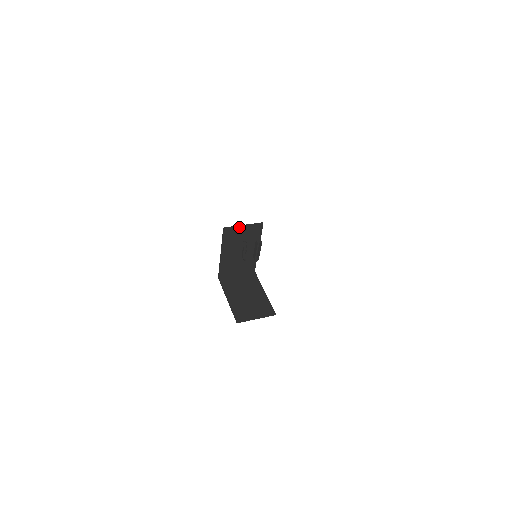
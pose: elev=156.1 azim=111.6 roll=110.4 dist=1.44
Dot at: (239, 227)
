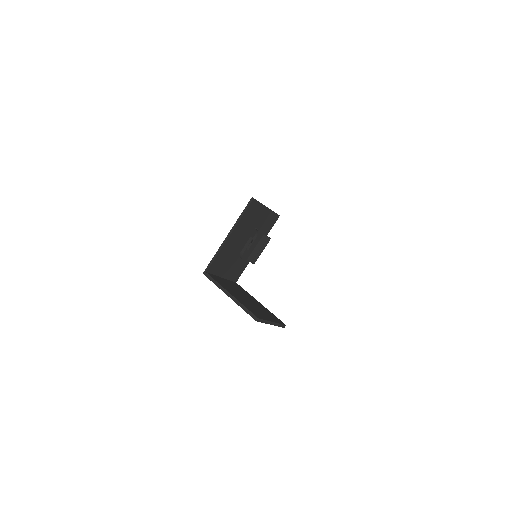
Dot at: (264, 206)
